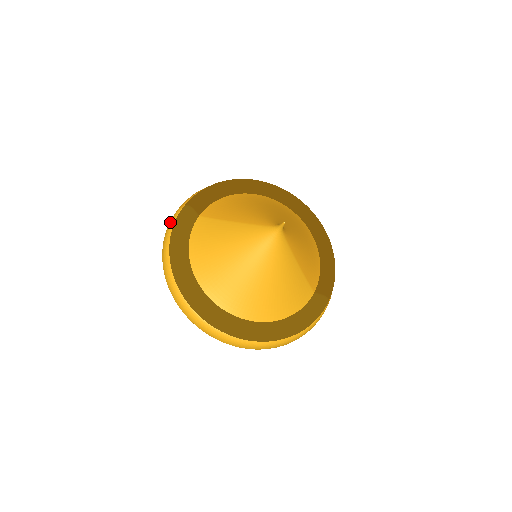
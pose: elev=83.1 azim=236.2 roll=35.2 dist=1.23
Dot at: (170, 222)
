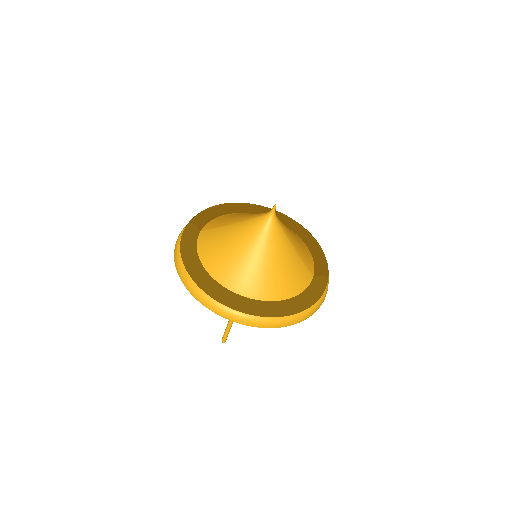
Dot at: (177, 240)
